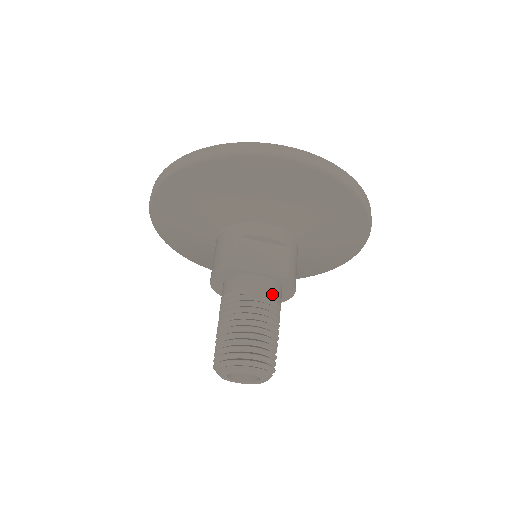
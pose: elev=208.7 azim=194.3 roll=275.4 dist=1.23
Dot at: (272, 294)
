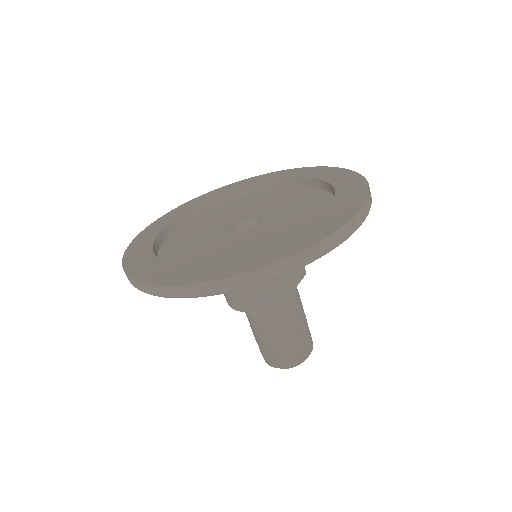
Dot at: (298, 293)
